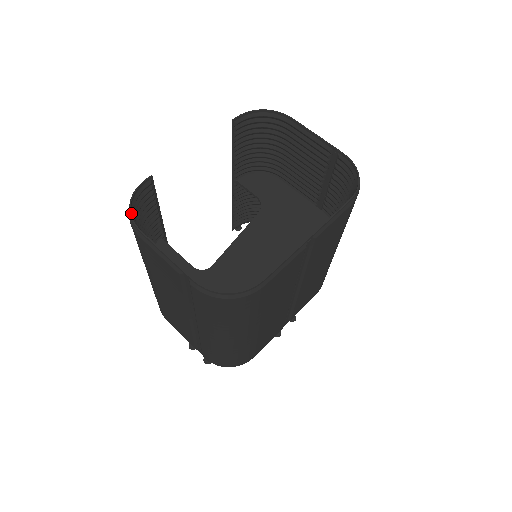
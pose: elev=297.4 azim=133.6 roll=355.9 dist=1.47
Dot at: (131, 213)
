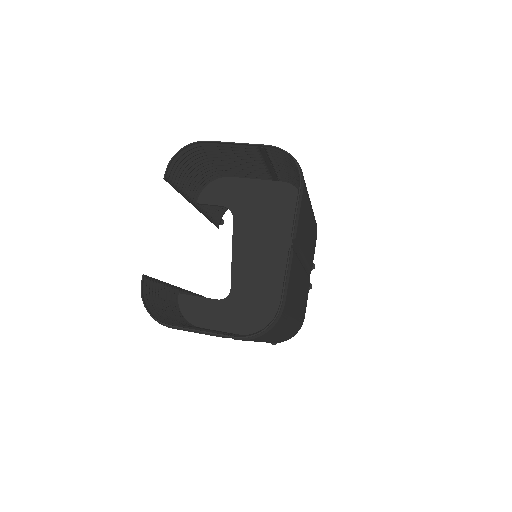
Dot at: (153, 316)
